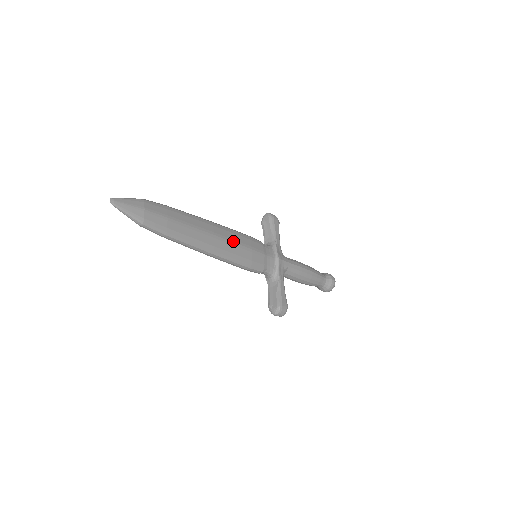
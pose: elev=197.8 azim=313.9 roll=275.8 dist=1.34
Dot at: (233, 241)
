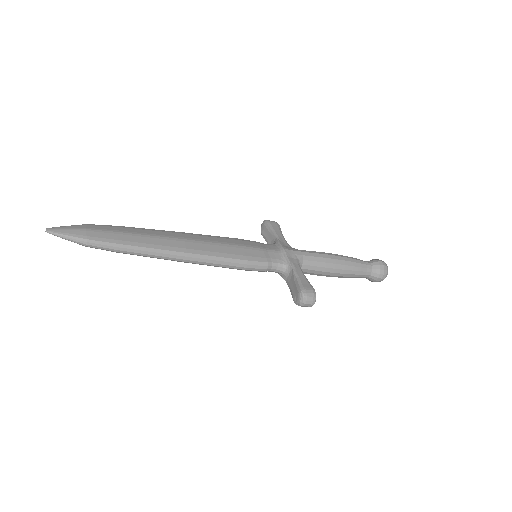
Dot at: (212, 242)
